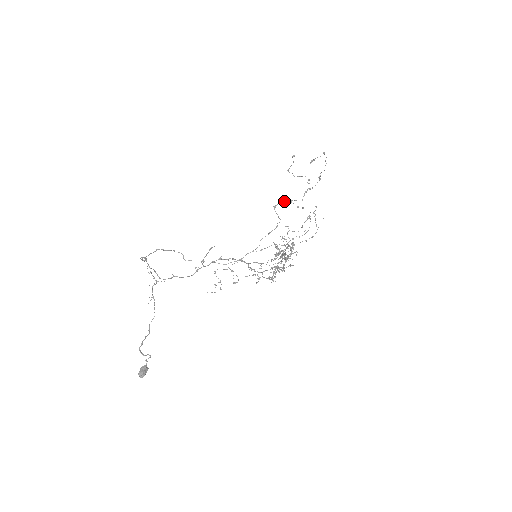
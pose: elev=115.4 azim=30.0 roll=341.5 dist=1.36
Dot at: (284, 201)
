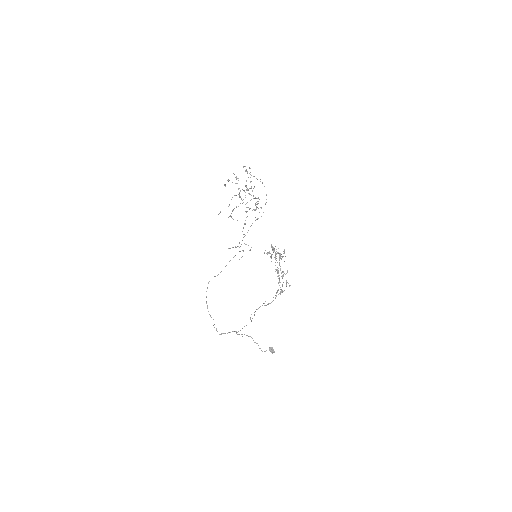
Dot at: occluded
